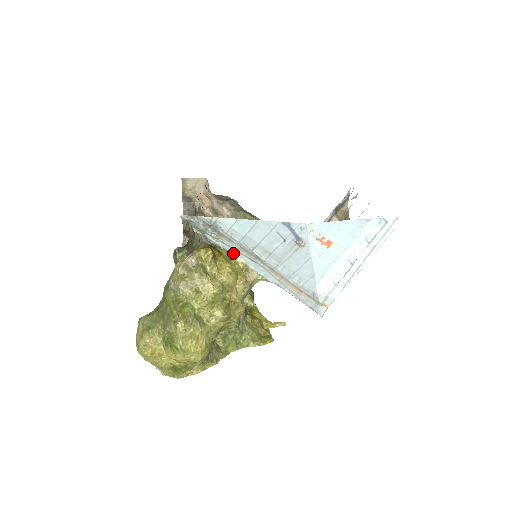
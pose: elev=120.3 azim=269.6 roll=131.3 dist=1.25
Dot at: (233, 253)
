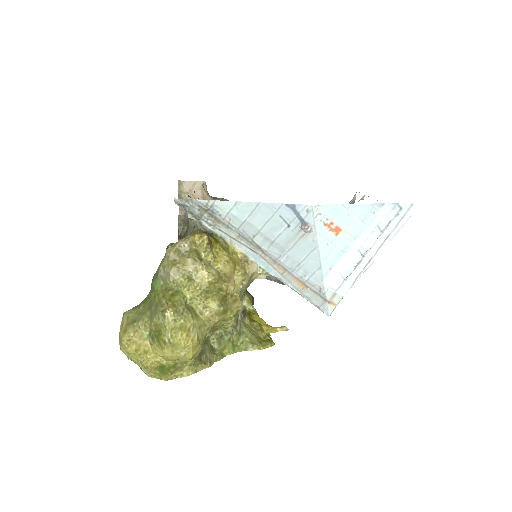
Dot at: (231, 242)
